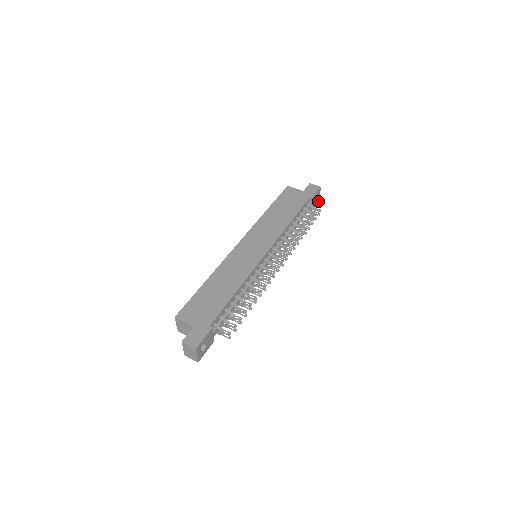
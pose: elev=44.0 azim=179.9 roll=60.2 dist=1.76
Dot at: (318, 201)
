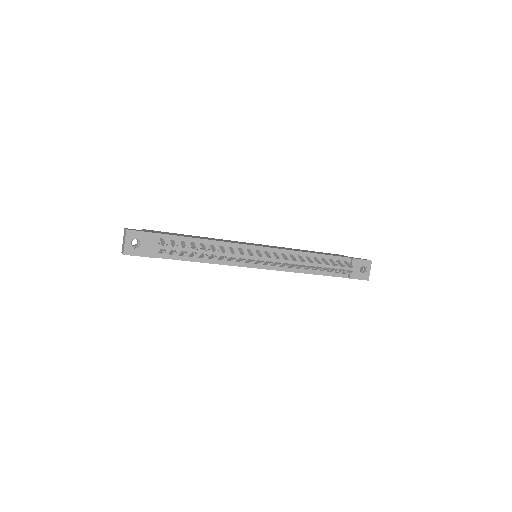
Dot at: (367, 279)
